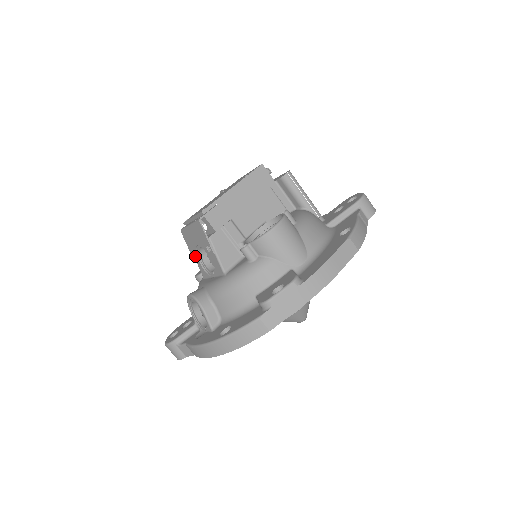
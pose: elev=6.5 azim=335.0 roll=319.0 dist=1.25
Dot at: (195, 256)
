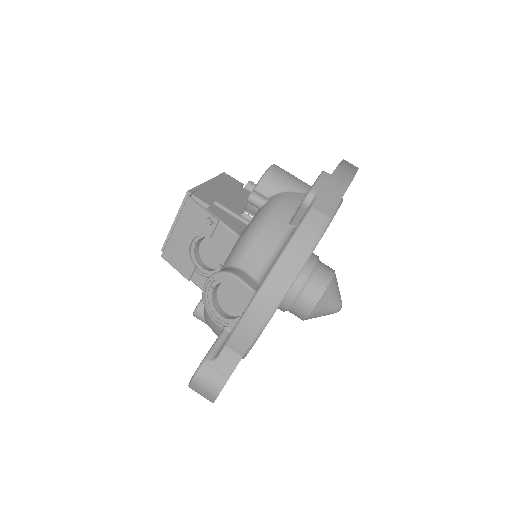
Dot at: (190, 269)
